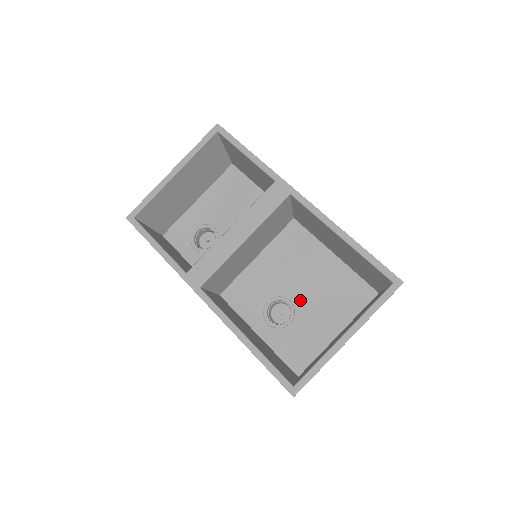
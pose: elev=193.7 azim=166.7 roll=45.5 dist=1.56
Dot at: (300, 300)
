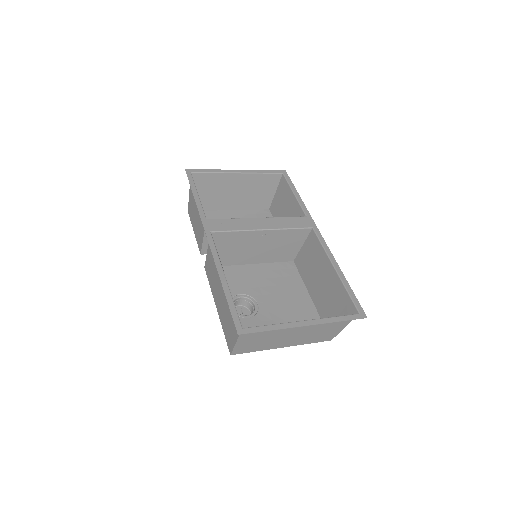
Dot at: (266, 308)
